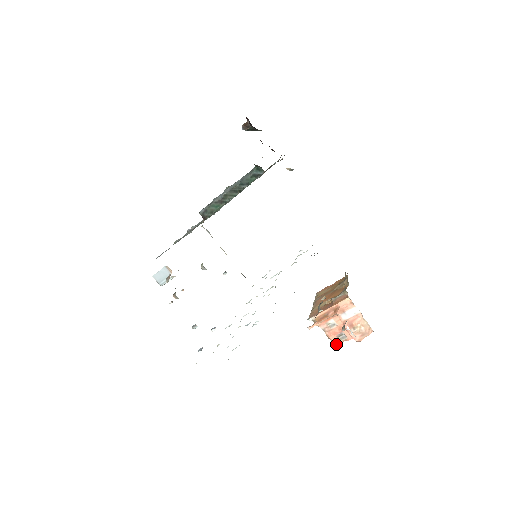
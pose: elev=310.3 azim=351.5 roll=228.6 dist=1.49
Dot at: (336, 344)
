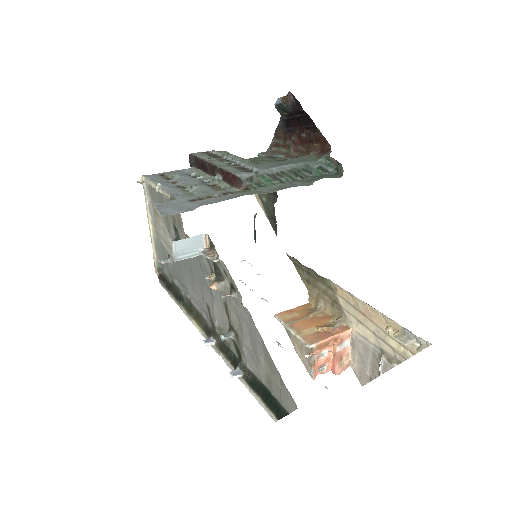
Dot at: (315, 376)
